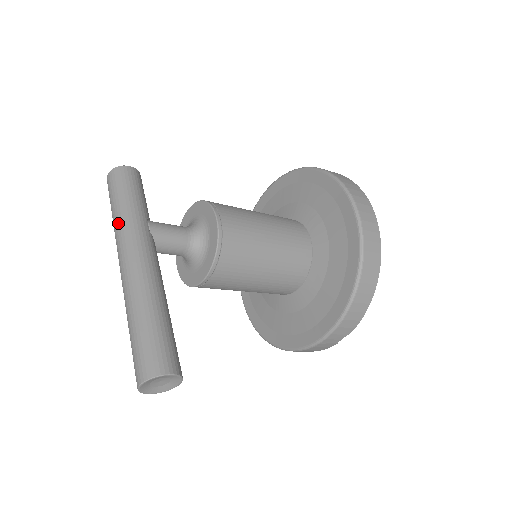
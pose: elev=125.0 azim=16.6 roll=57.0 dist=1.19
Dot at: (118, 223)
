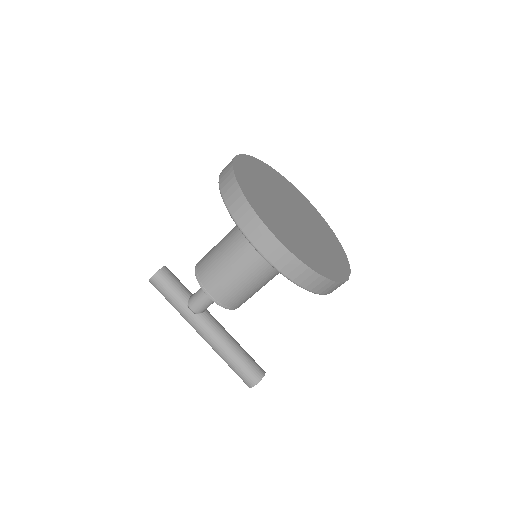
Dot at: occluded
